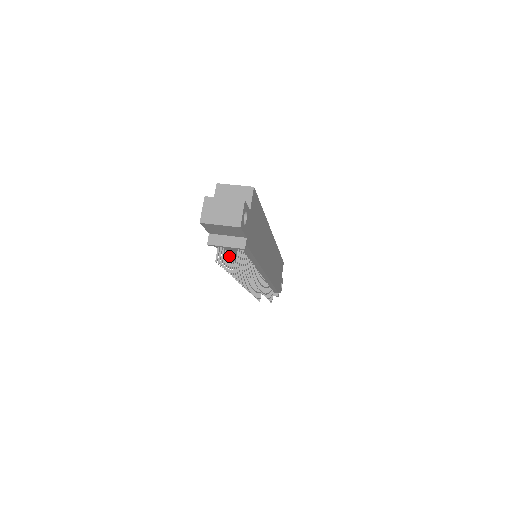
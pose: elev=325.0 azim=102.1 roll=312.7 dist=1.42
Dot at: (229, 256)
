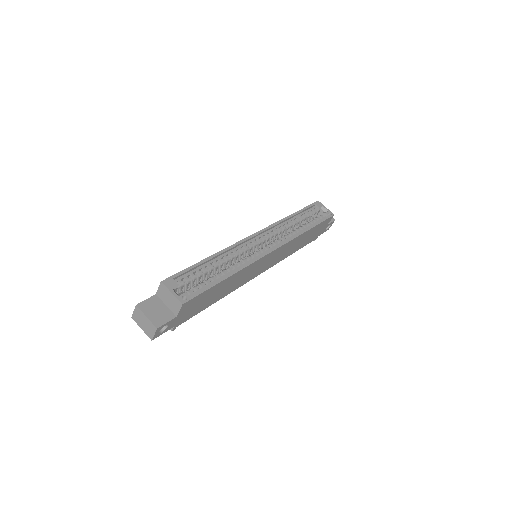
Dot at: occluded
